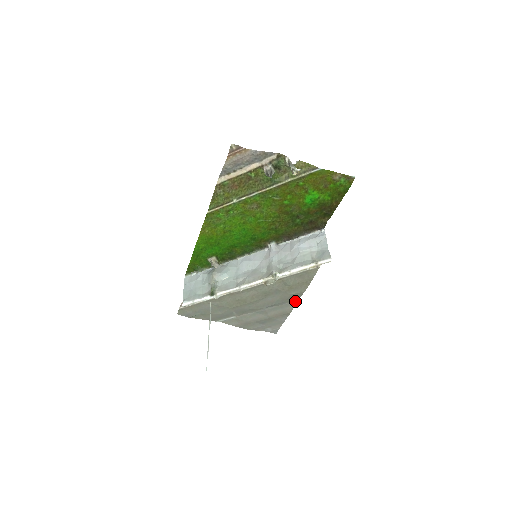
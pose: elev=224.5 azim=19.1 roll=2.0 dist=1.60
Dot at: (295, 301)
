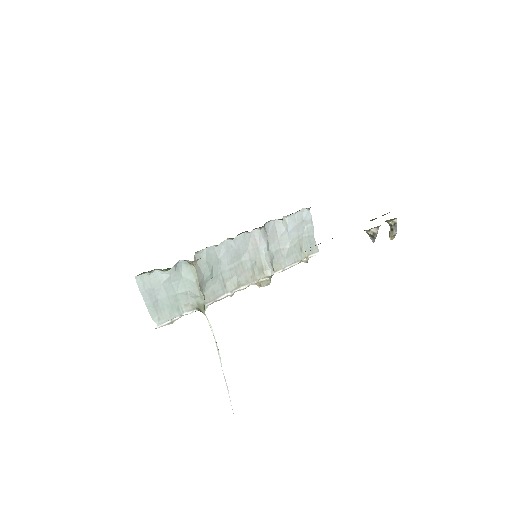
Dot at: occluded
